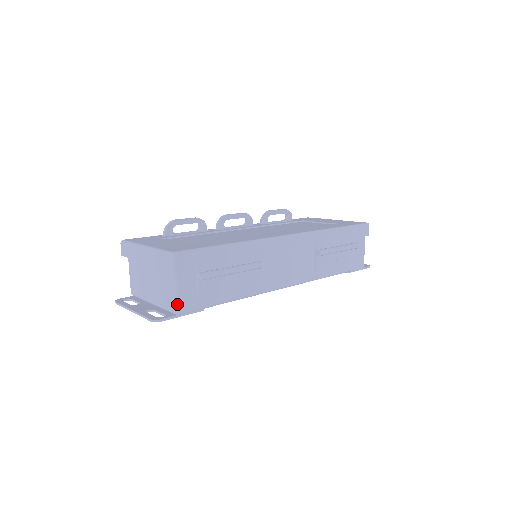
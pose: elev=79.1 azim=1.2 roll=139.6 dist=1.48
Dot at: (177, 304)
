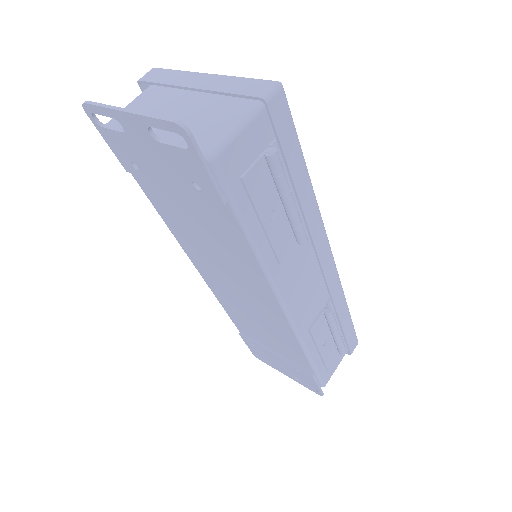
Dot at: (224, 145)
